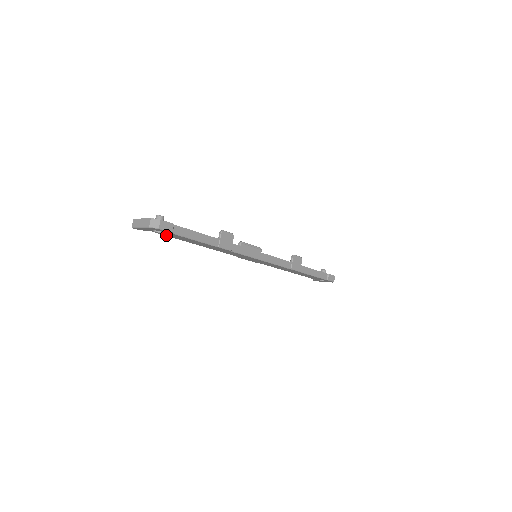
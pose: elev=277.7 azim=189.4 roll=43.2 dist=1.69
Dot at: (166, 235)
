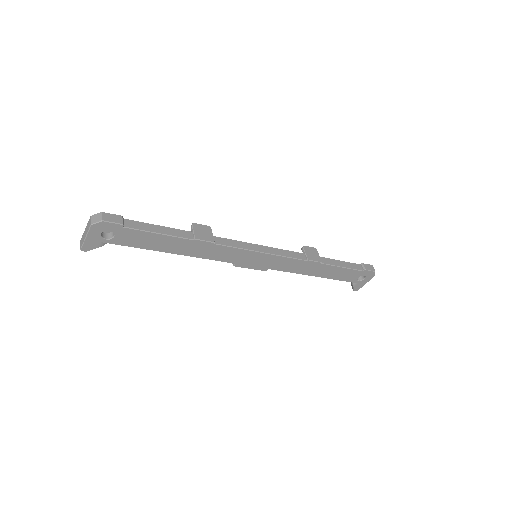
Dot at: (124, 244)
